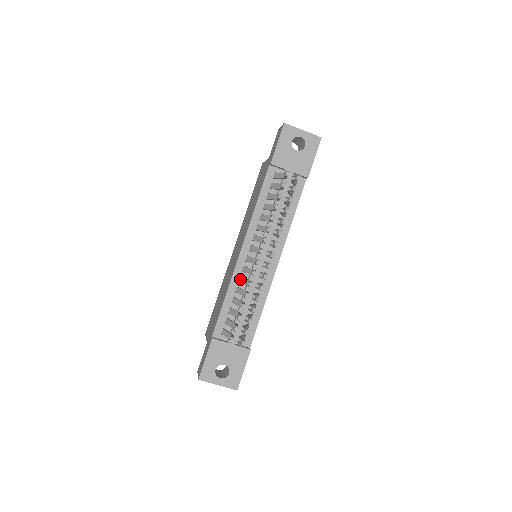
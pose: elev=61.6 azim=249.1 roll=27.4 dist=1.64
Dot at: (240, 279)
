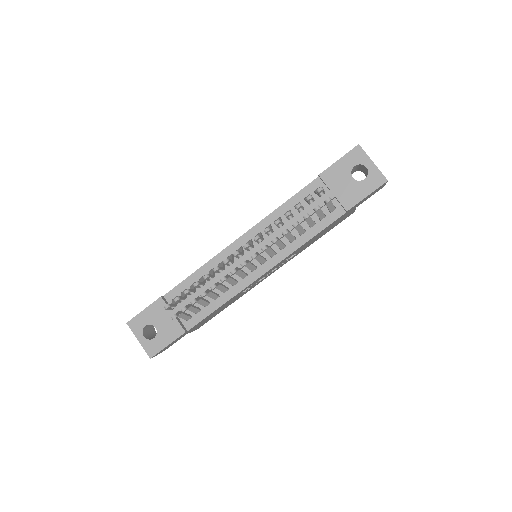
Dot at: (220, 263)
